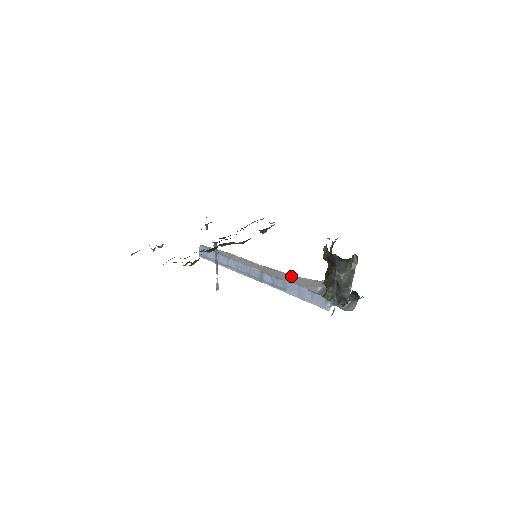
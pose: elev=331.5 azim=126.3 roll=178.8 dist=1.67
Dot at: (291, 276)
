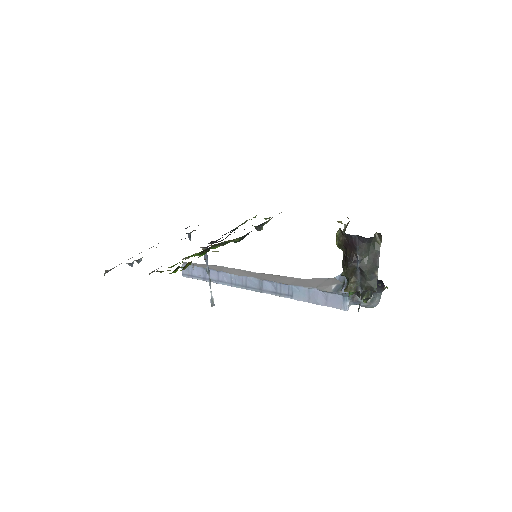
Dot at: (296, 279)
